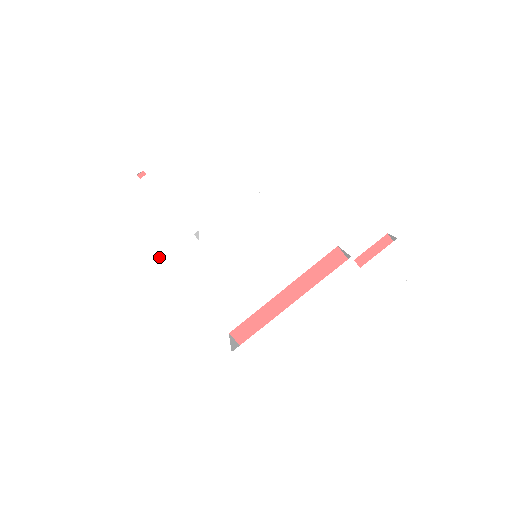
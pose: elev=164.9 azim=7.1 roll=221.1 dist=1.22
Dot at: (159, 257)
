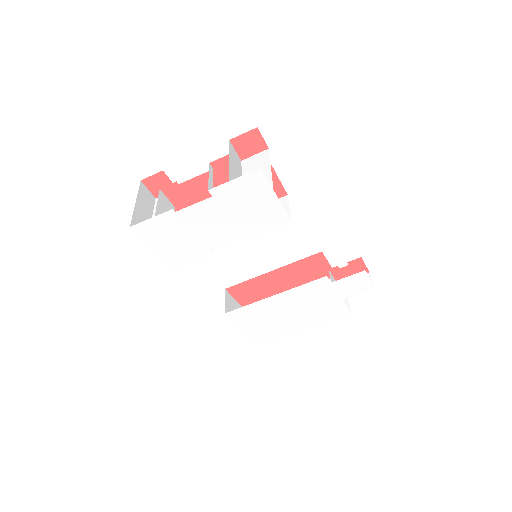
Dot at: (182, 258)
